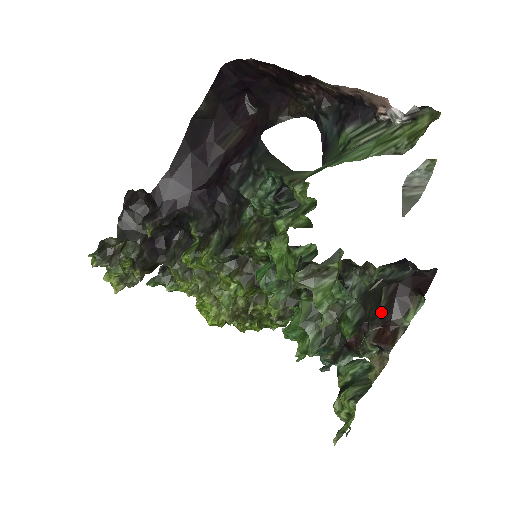
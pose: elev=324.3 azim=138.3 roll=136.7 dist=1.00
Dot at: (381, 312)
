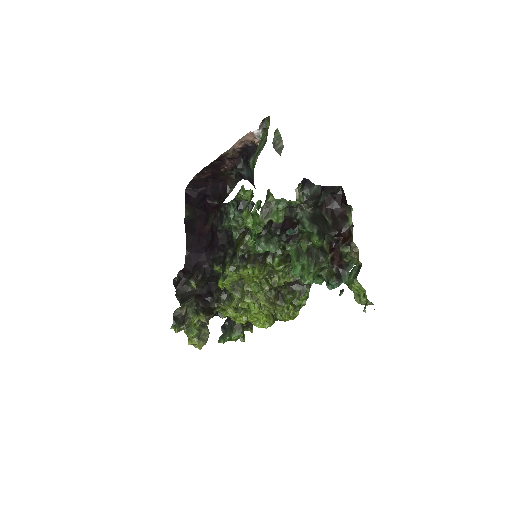
Dot at: (332, 226)
